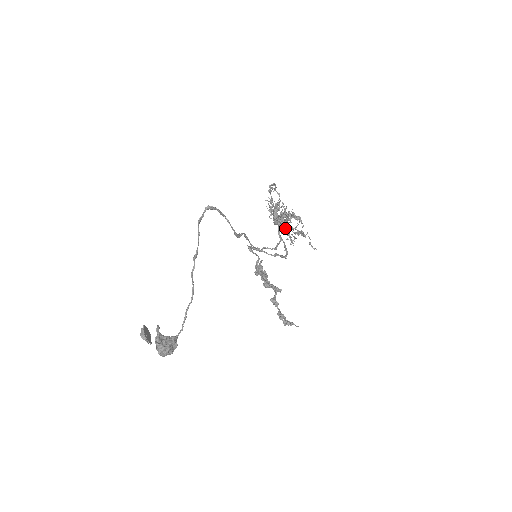
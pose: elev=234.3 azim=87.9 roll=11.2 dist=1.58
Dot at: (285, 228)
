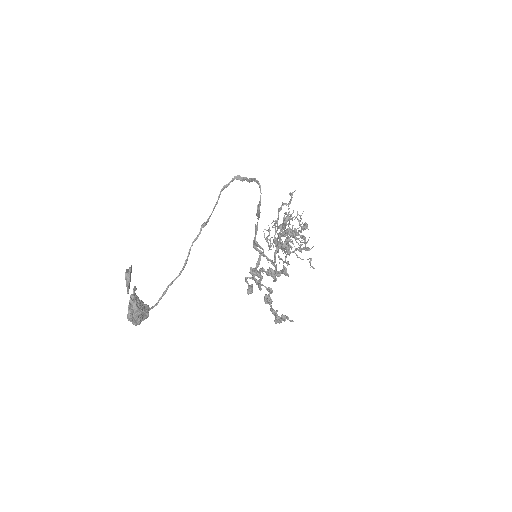
Dot at: (290, 240)
